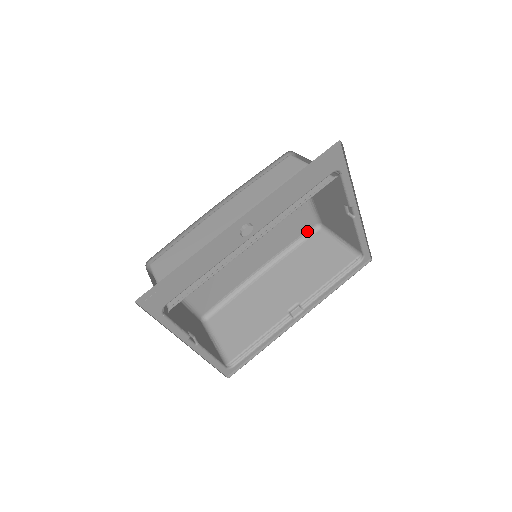
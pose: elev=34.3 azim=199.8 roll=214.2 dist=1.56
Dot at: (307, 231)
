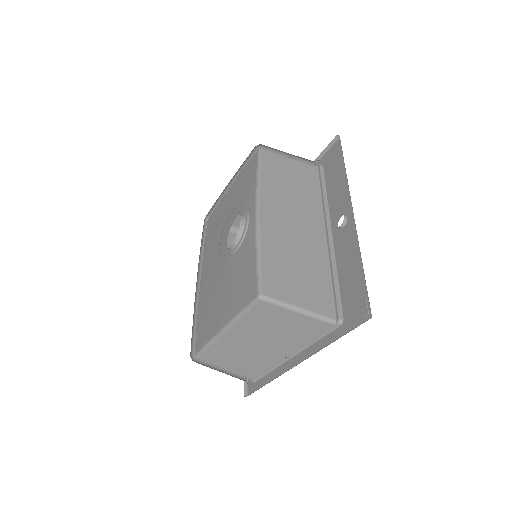
Dot at: (203, 227)
